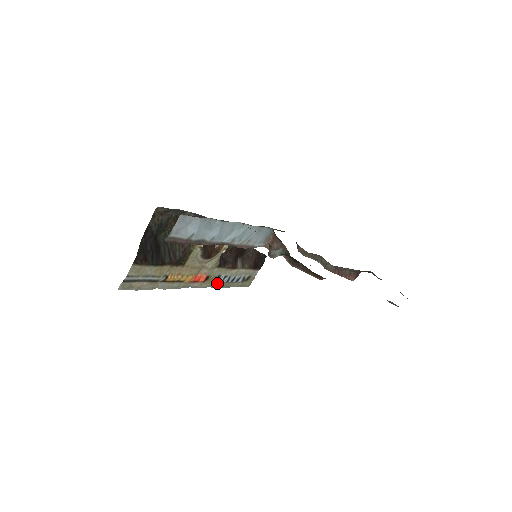
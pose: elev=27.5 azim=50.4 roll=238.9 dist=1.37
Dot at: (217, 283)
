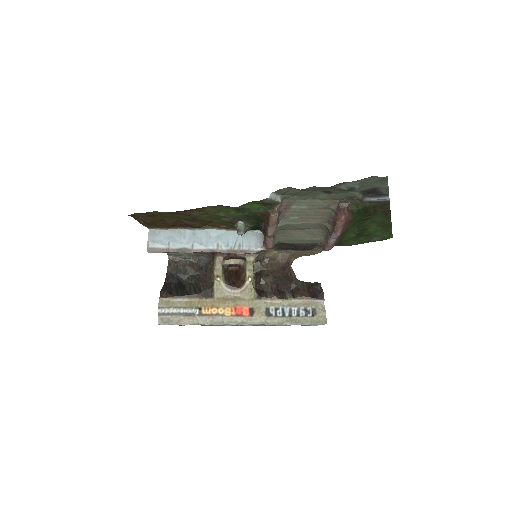
Dot at: (273, 319)
